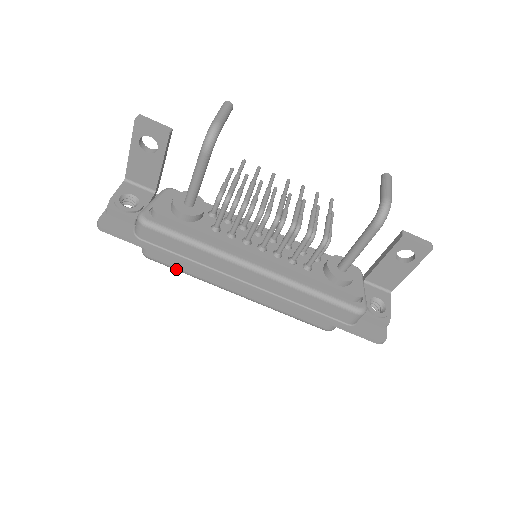
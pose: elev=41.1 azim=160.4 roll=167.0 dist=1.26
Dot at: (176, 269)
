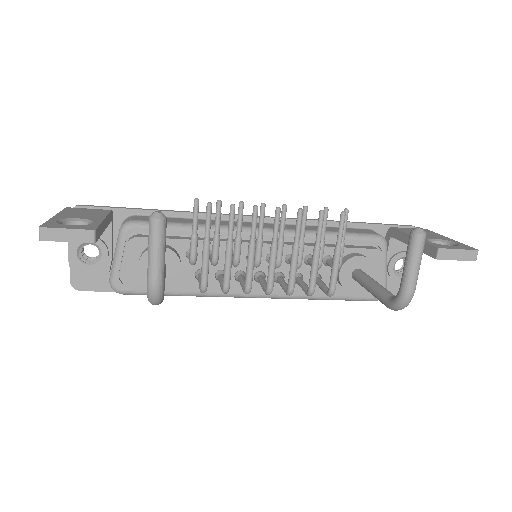
Dot at: occluded
